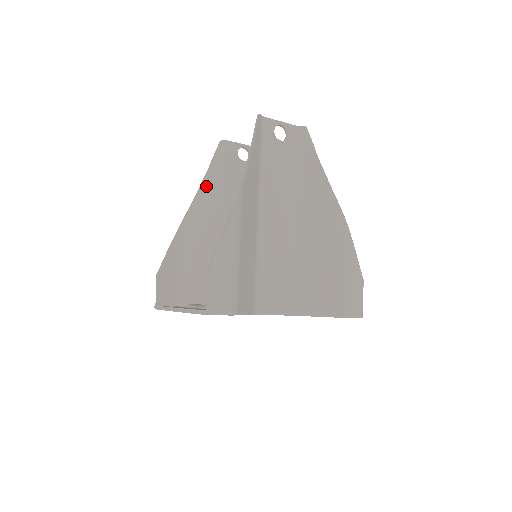
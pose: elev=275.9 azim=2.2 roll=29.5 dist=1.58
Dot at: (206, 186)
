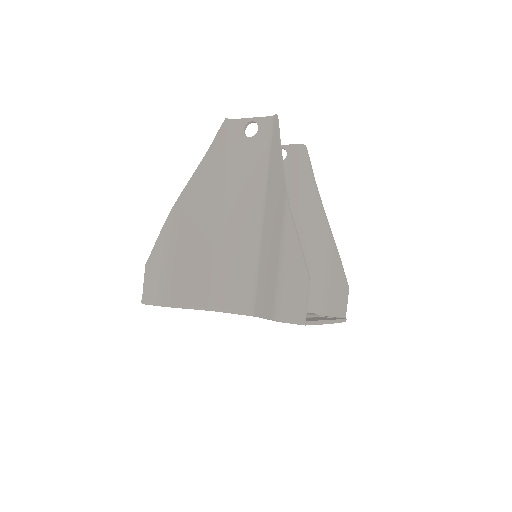
Dot at: occluded
